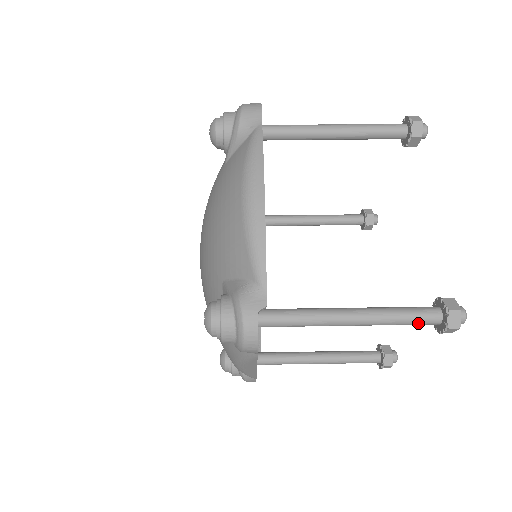
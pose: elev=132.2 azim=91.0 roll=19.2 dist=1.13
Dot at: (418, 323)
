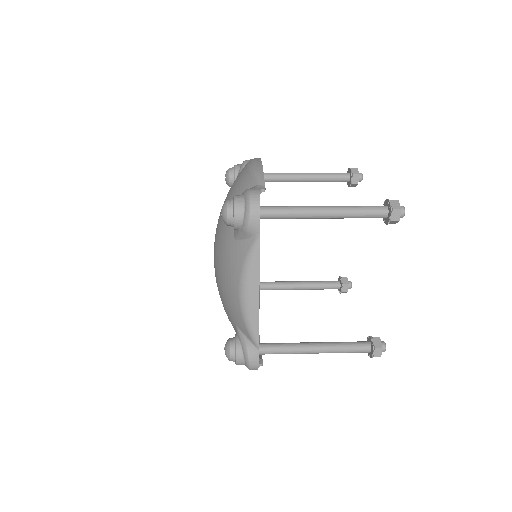
Dot at: (372, 212)
